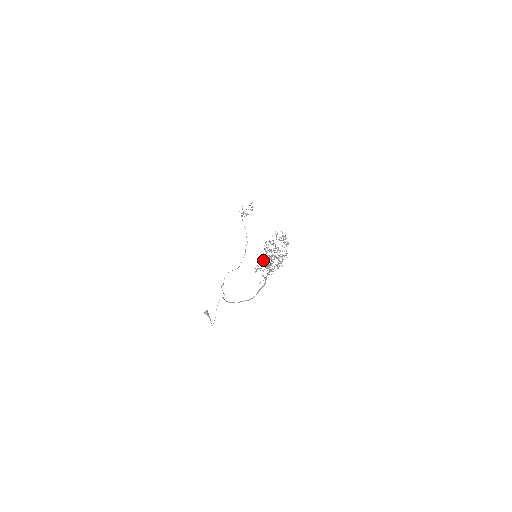
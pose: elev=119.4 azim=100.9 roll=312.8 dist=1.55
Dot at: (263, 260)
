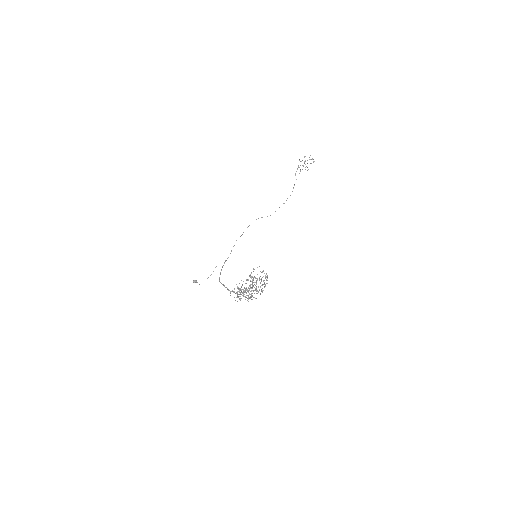
Dot at: (242, 285)
